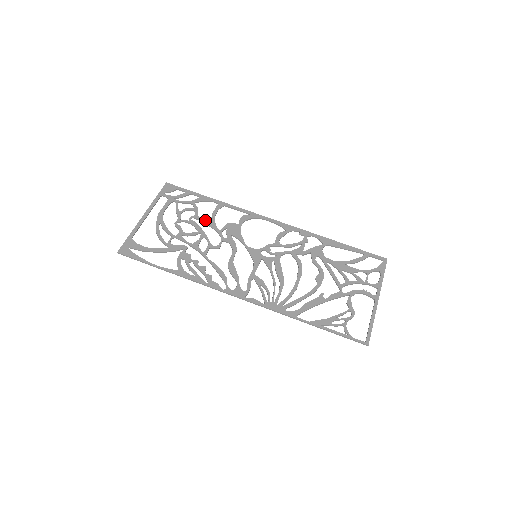
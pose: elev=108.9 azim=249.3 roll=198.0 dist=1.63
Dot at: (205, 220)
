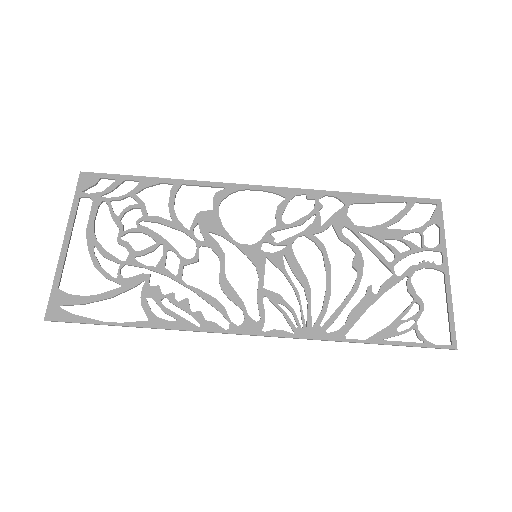
Dot at: (161, 219)
